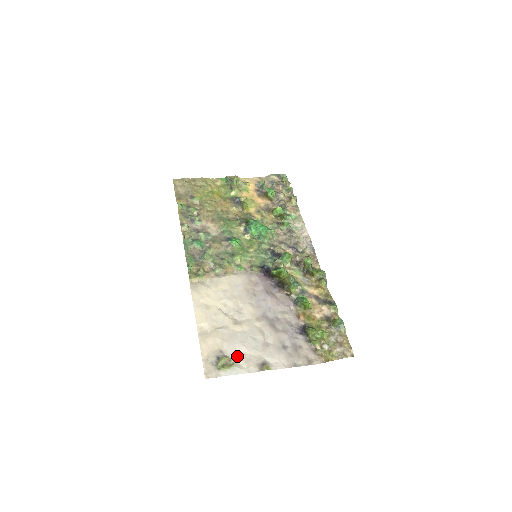
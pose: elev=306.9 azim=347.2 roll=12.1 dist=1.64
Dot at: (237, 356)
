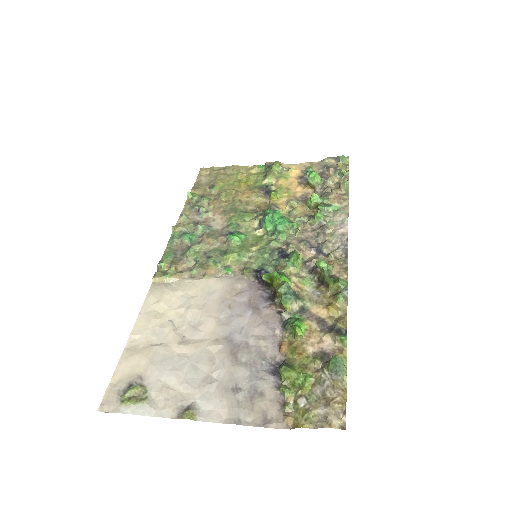
Dot at: (157, 388)
